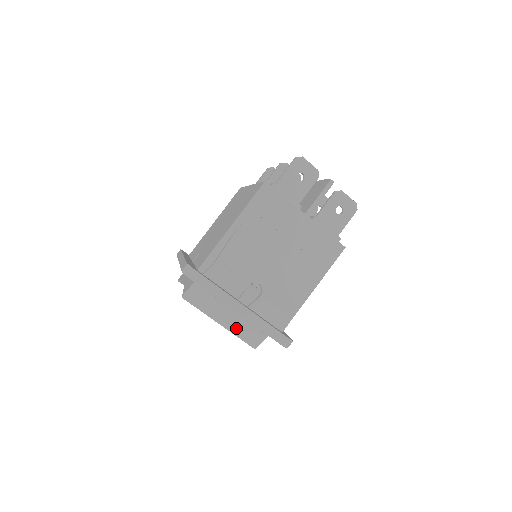
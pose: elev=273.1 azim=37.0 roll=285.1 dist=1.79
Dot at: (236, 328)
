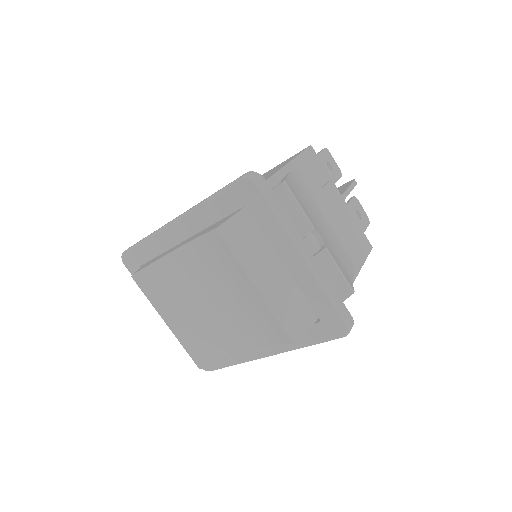
Dot at: (277, 300)
